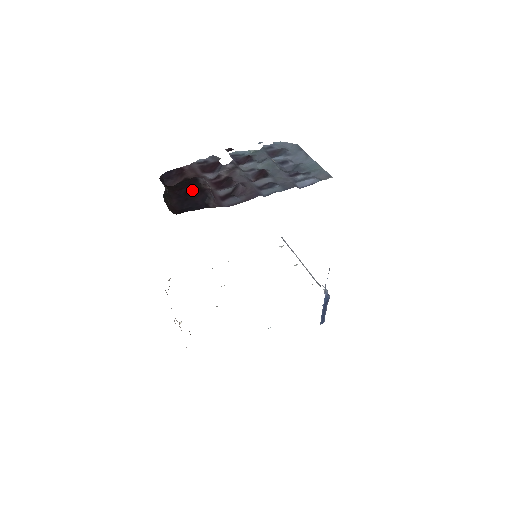
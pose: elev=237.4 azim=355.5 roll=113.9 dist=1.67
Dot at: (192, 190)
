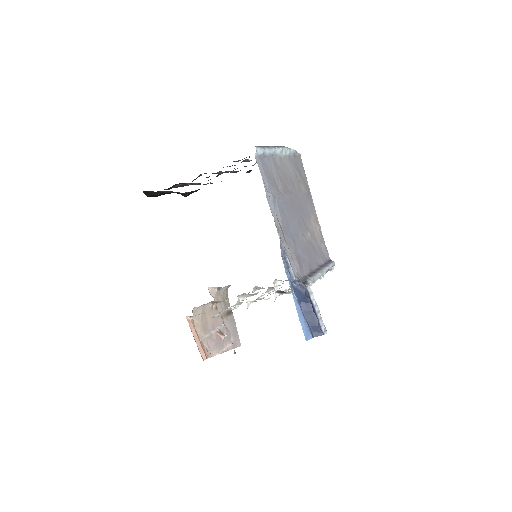
Dot at: occluded
